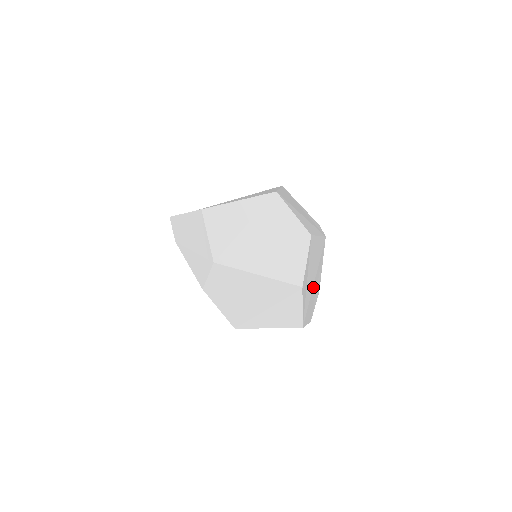
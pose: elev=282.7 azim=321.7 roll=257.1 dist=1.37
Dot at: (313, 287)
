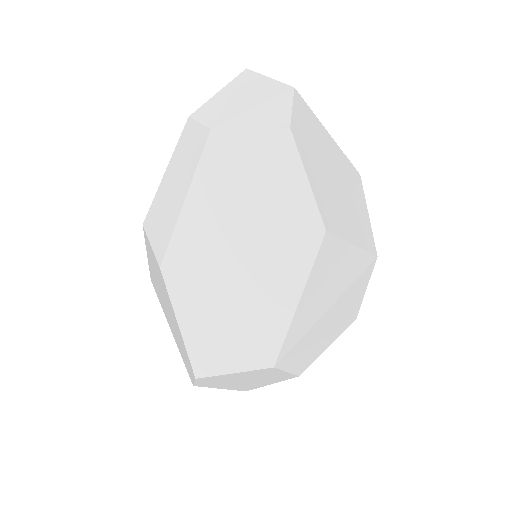
Dot at: occluded
